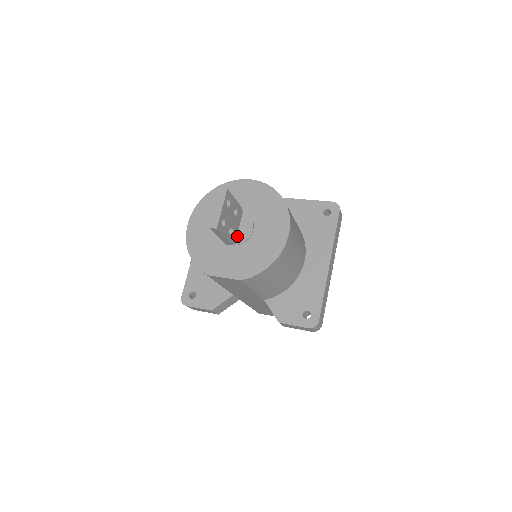
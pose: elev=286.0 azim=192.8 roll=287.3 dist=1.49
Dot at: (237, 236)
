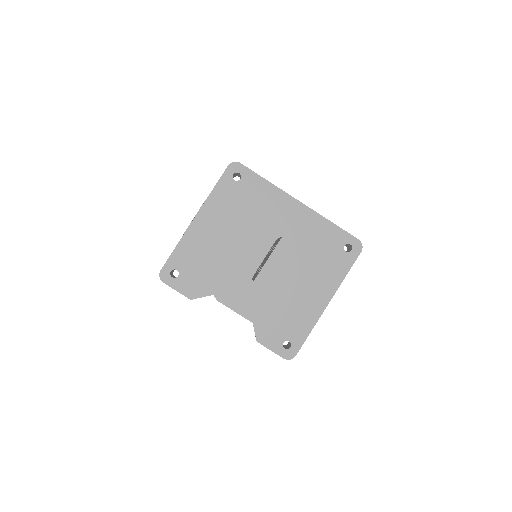
Dot at: occluded
